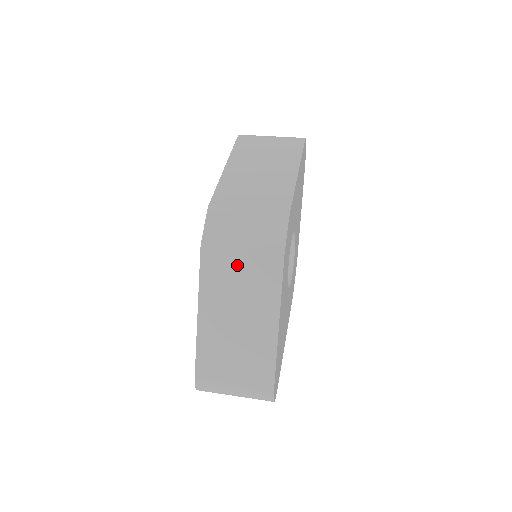
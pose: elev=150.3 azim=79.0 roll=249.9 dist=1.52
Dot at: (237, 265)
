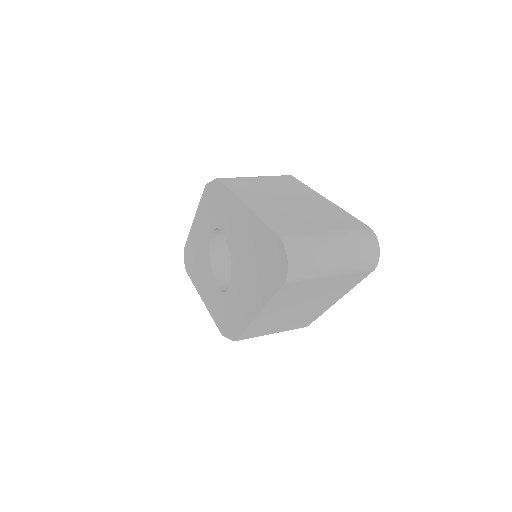
Dot at: (258, 181)
